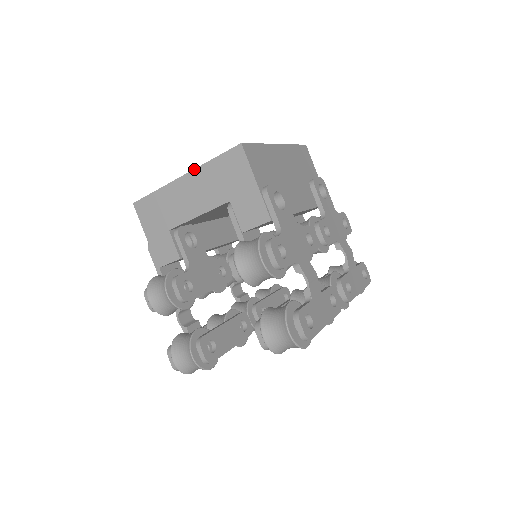
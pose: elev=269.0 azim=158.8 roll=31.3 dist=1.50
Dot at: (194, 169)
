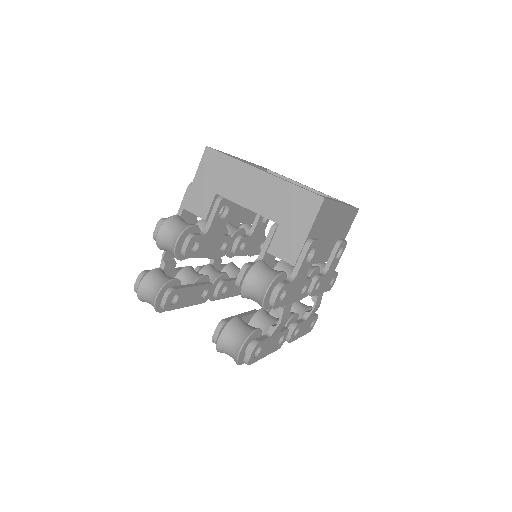
Dot at: (275, 176)
